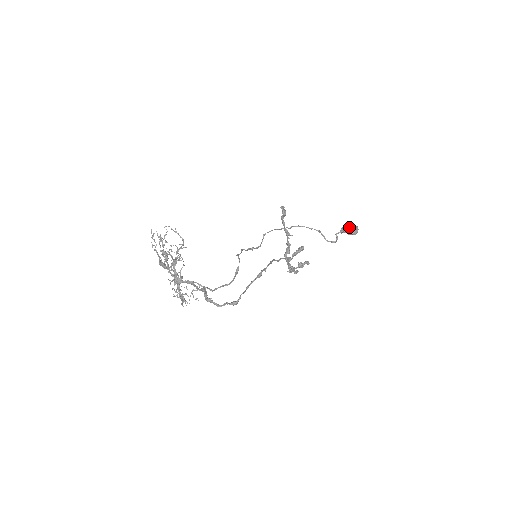
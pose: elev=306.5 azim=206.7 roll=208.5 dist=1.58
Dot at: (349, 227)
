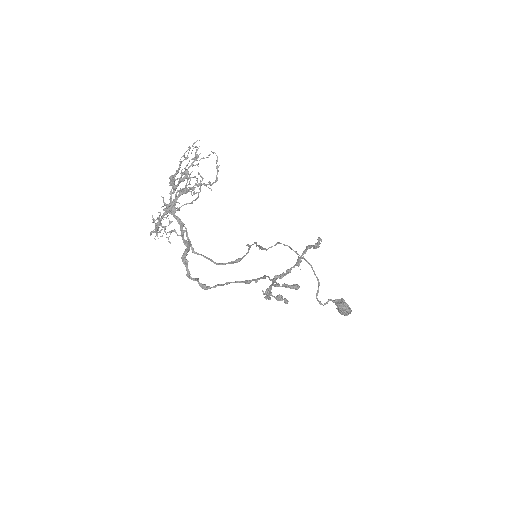
Dot at: (345, 305)
